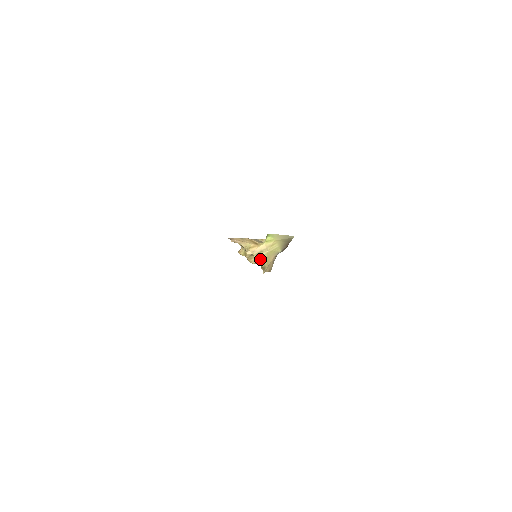
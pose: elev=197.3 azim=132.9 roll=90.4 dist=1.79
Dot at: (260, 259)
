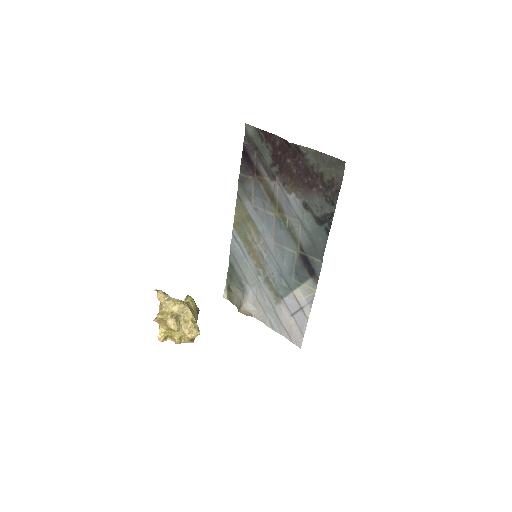
Dot at: (193, 316)
